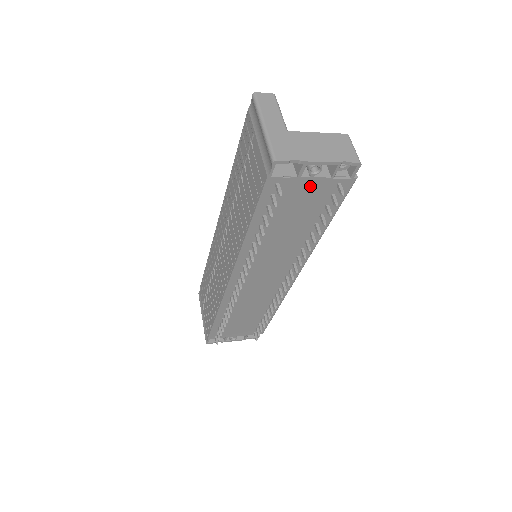
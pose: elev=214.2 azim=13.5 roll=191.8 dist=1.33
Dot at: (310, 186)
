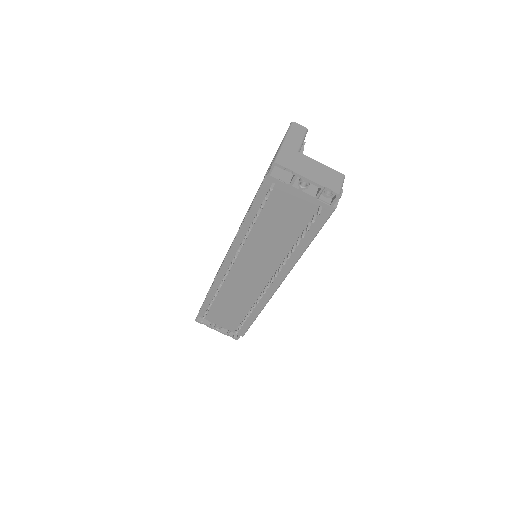
Dot at: (298, 198)
